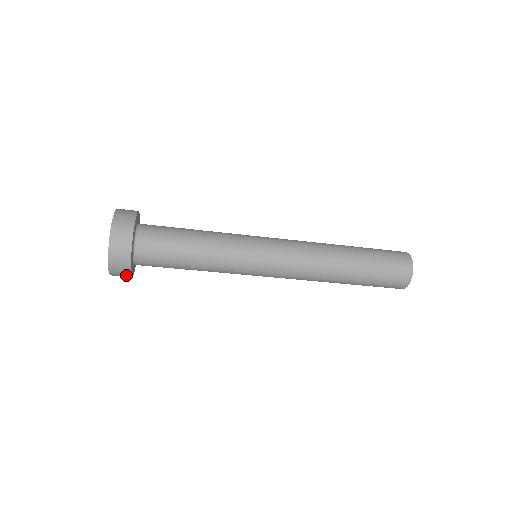
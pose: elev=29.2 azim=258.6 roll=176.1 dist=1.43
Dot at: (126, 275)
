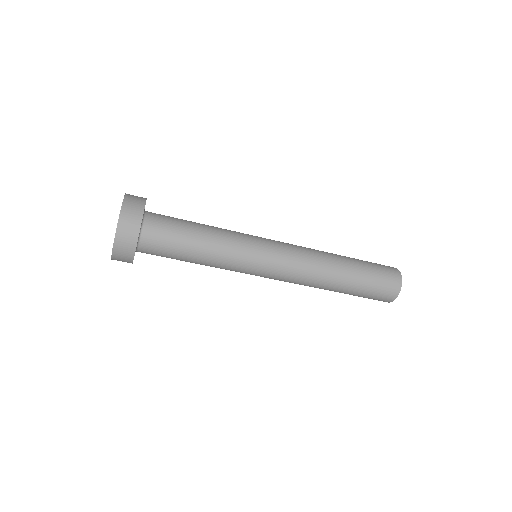
Dot at: (129, 256)
